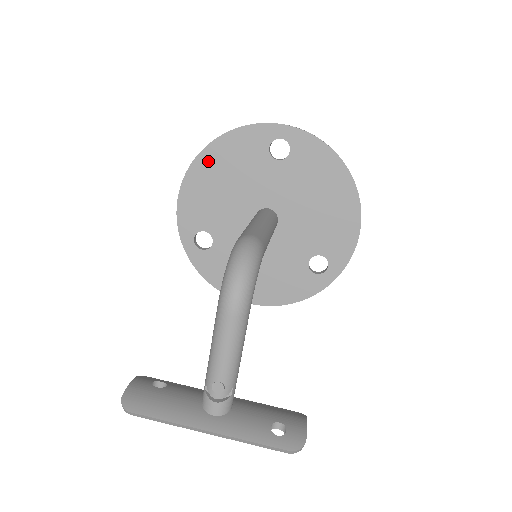
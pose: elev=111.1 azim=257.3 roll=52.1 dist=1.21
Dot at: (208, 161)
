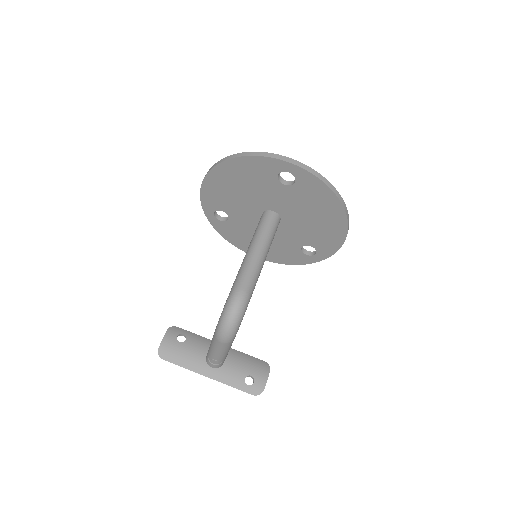
Dot at: (226, 171)
